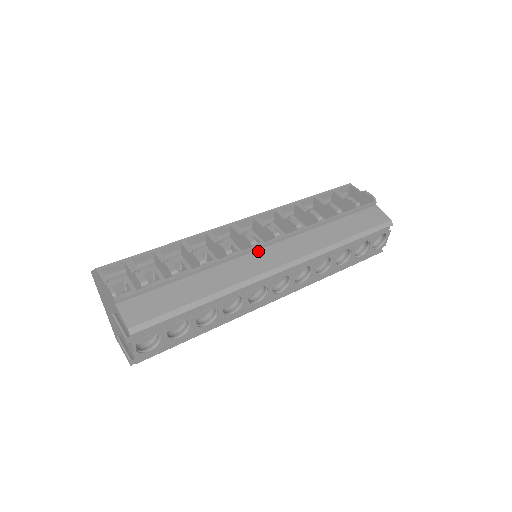
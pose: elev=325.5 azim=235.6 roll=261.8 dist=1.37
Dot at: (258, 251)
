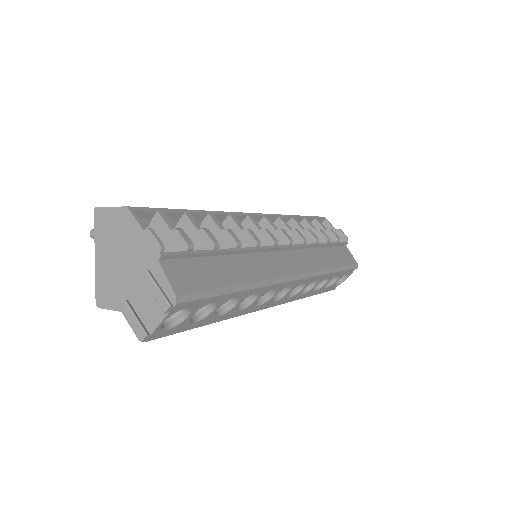
Dot at: (276, 252)
